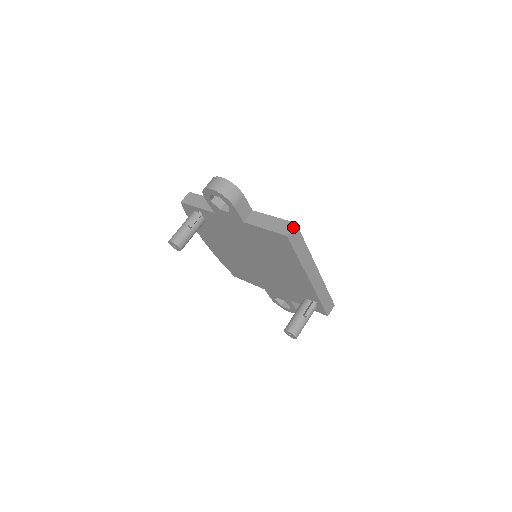
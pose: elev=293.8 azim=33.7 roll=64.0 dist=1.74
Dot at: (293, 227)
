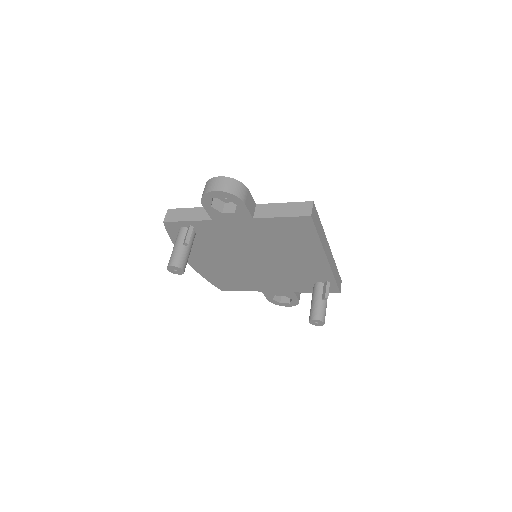
Dot at: (312, 206)
